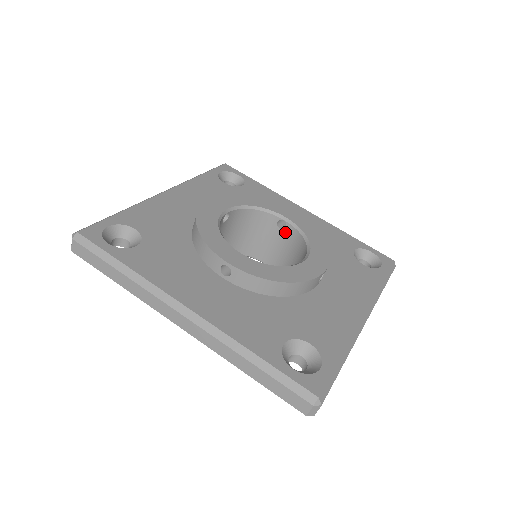
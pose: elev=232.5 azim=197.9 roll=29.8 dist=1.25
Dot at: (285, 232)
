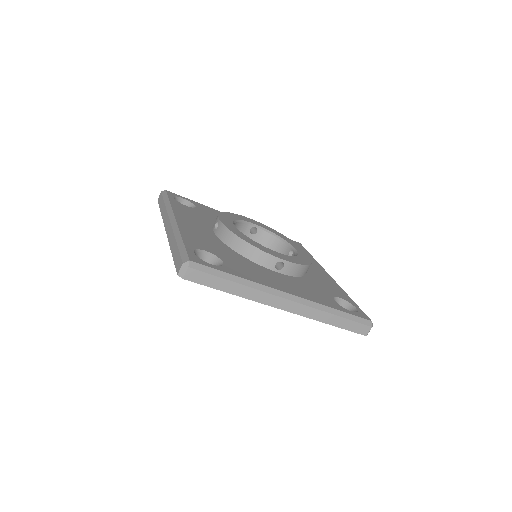
Dot at: occluded
